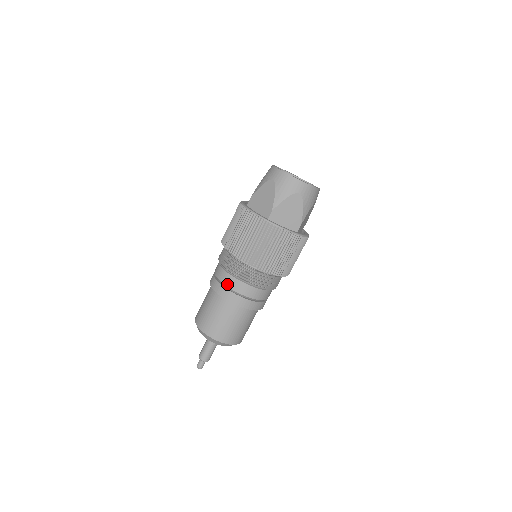
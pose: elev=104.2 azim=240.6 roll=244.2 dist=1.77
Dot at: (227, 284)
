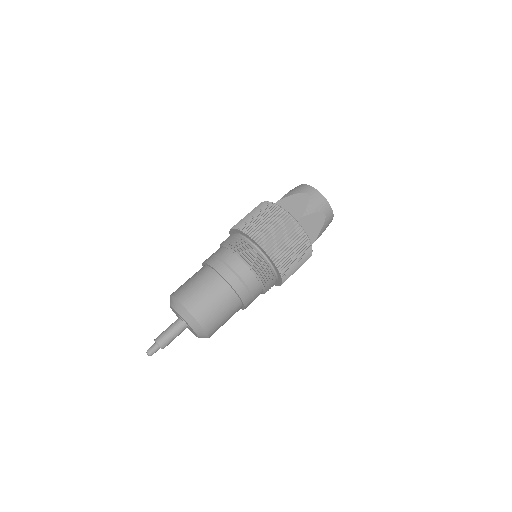
Dot at: (215, 253)
